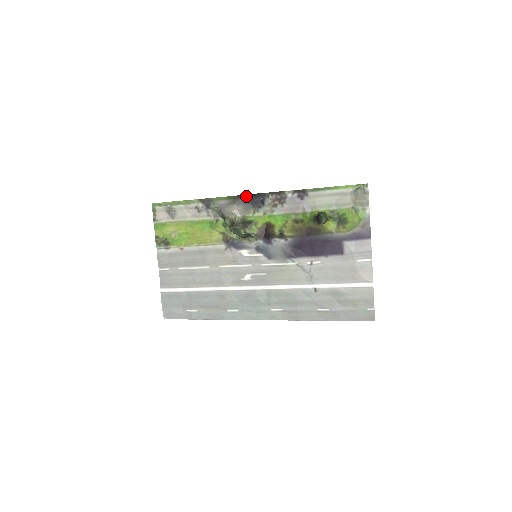
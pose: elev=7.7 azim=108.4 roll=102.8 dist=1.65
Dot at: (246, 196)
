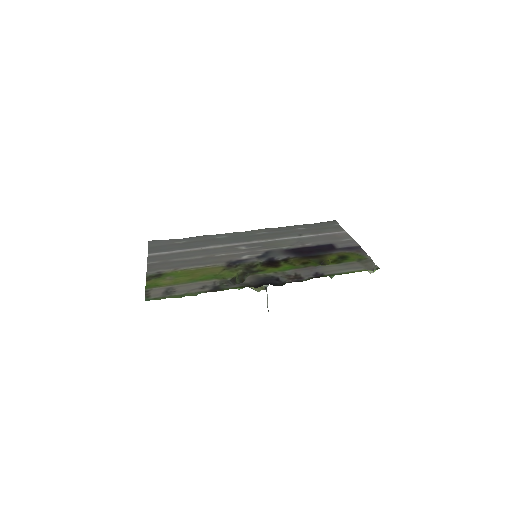
Dot at: (262, 285)
